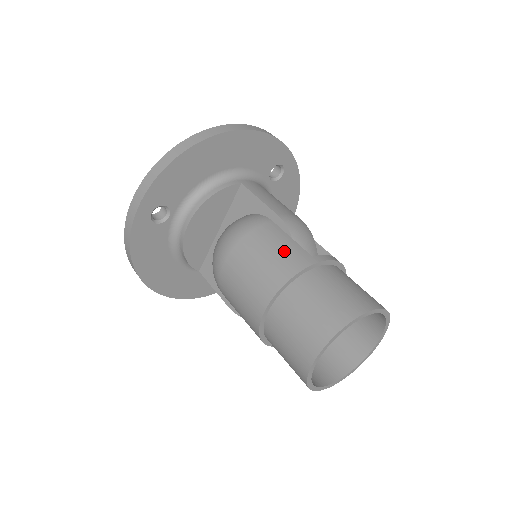
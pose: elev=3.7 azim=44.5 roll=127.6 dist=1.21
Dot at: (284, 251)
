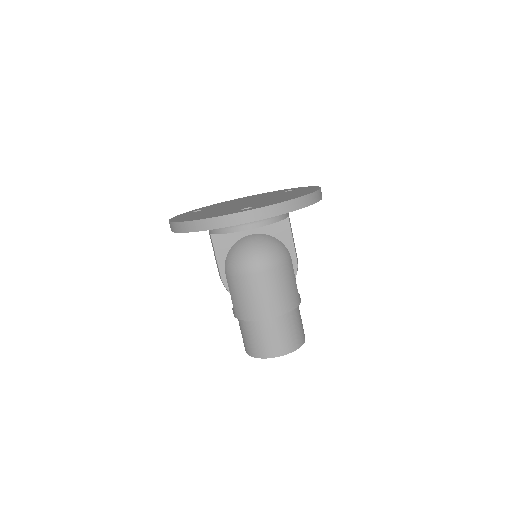
Dot at: (293, 290)
